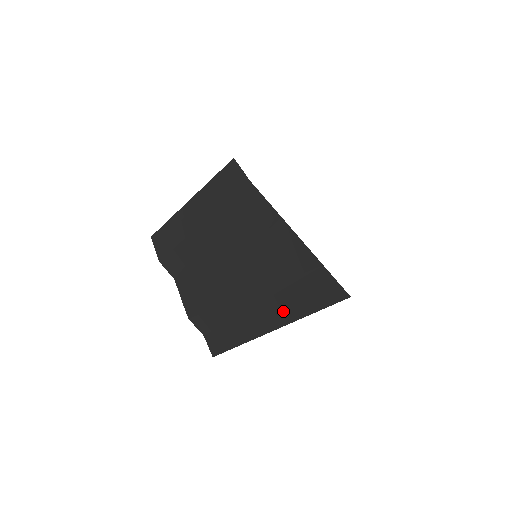
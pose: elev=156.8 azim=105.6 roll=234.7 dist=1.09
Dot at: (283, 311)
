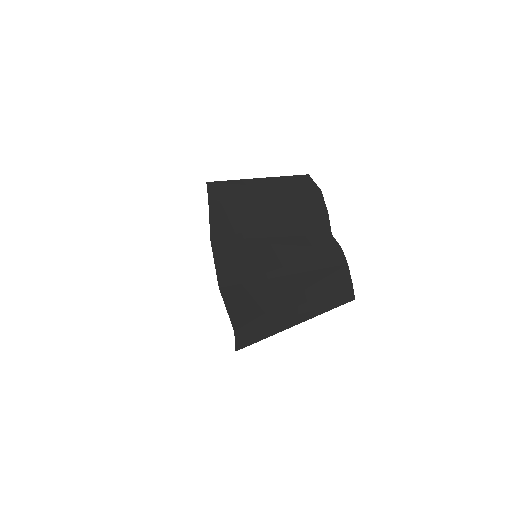
Dot at: occluded
